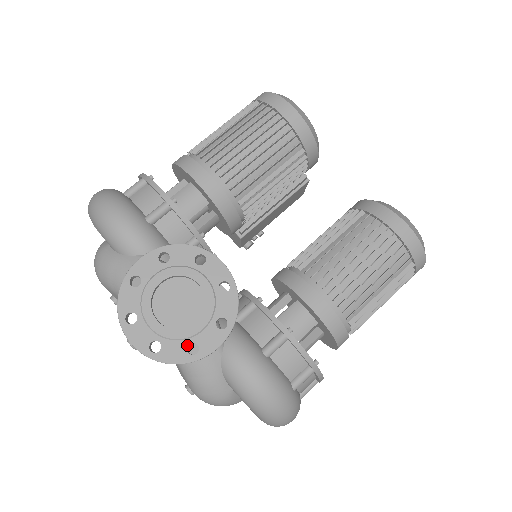
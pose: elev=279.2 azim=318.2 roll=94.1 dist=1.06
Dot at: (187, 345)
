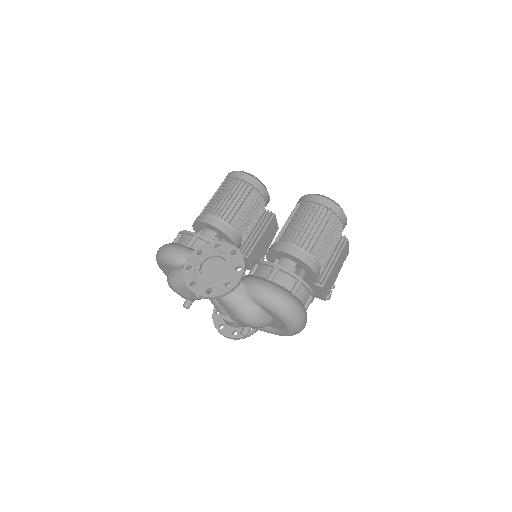
Dot at: (224, 284)
